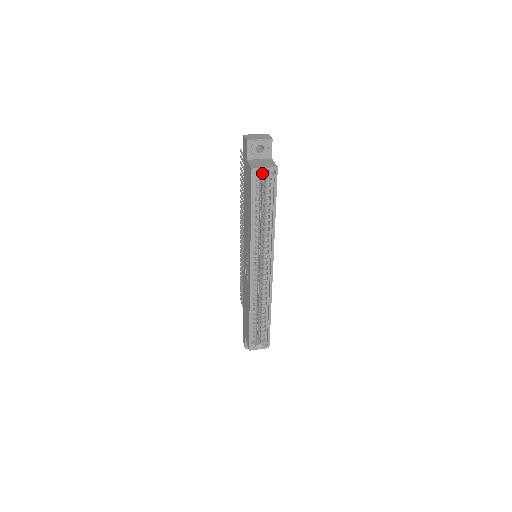
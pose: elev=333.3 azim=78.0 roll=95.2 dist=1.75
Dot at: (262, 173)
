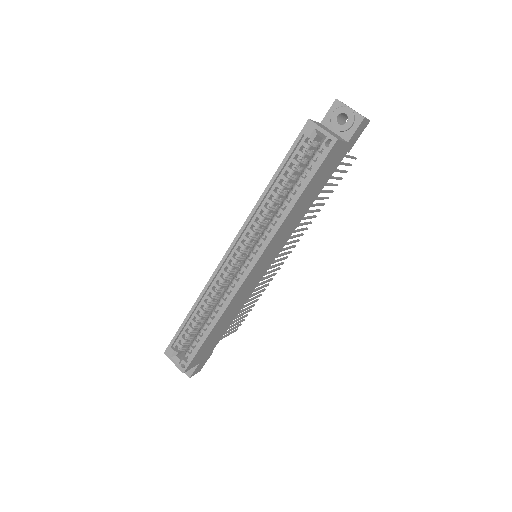
Dot at: occluded
